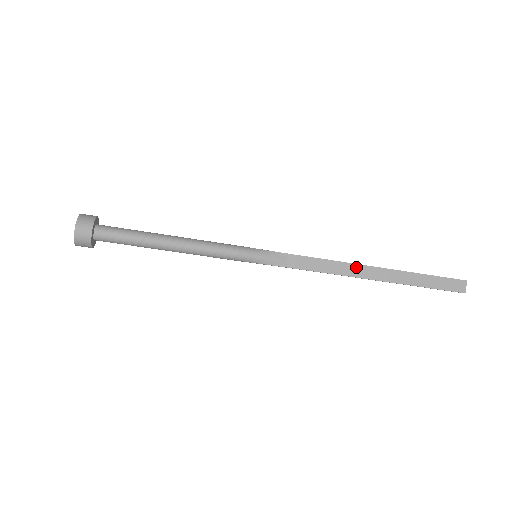
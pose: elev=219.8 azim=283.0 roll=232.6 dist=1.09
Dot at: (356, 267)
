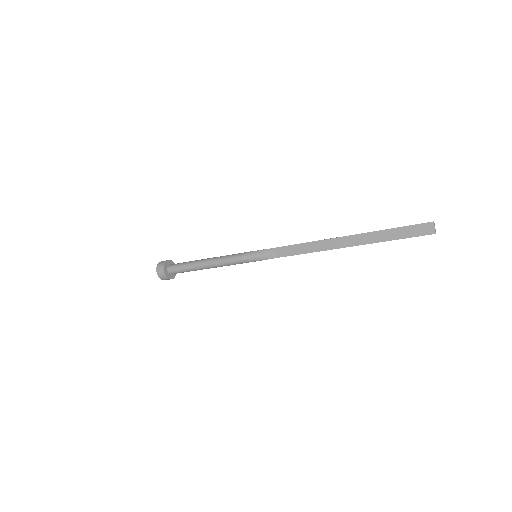
Dot at: (327, 242)
